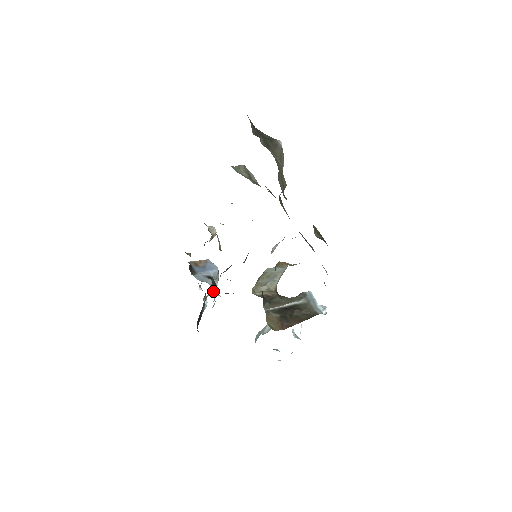
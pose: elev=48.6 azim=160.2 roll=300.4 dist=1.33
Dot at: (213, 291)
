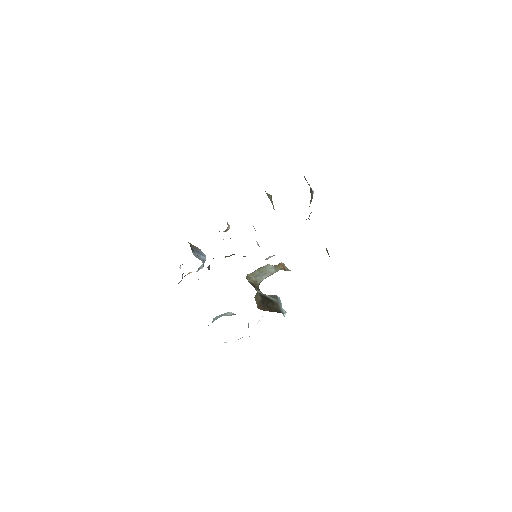
Dot at: (208, 267)
